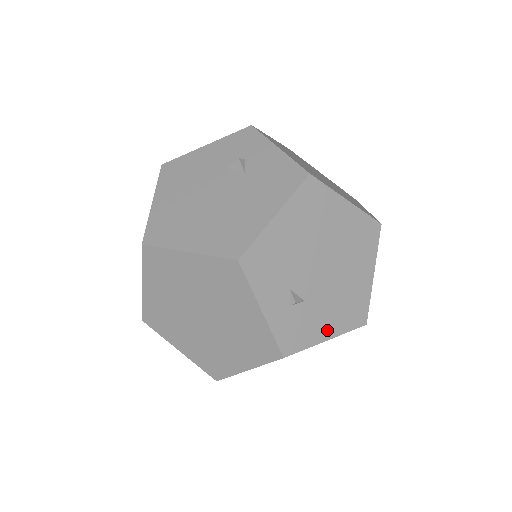
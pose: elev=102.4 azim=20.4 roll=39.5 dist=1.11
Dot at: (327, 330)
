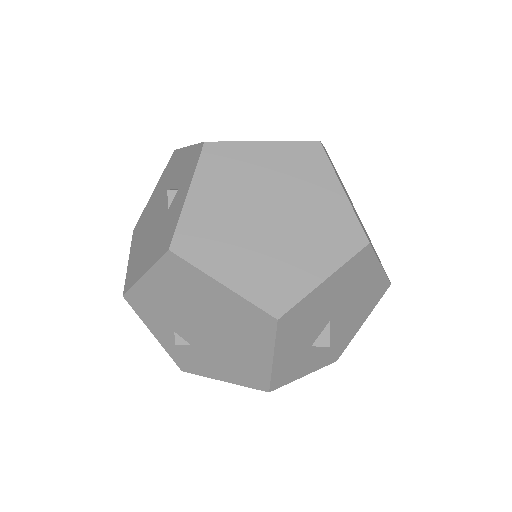
Dot at: (221, 374)
